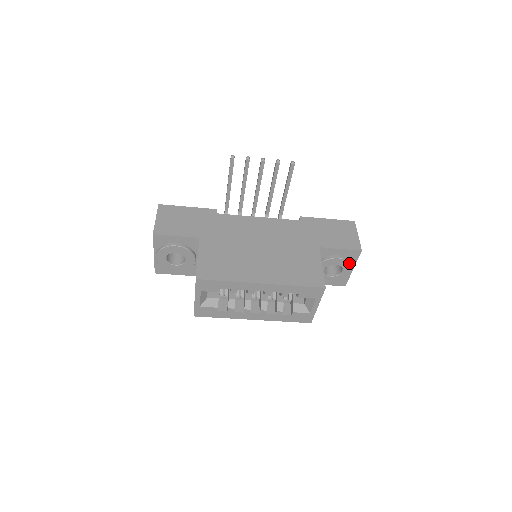
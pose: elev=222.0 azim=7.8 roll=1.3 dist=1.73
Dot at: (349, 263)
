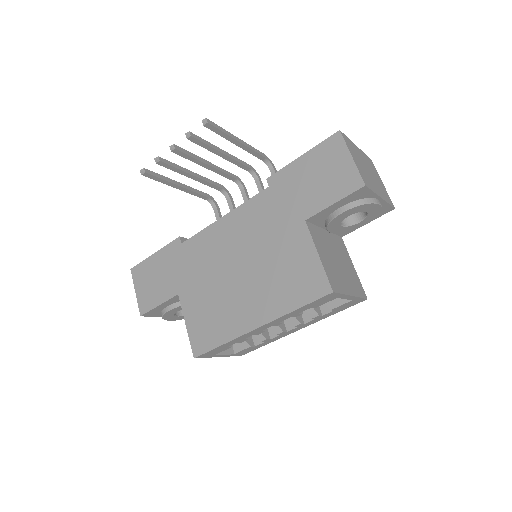
Dot at: (364, 205)
